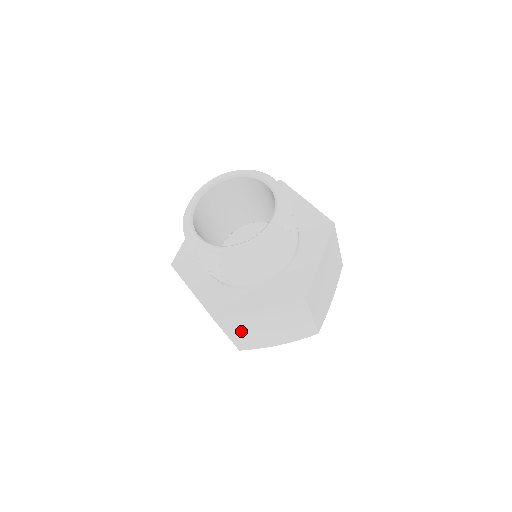
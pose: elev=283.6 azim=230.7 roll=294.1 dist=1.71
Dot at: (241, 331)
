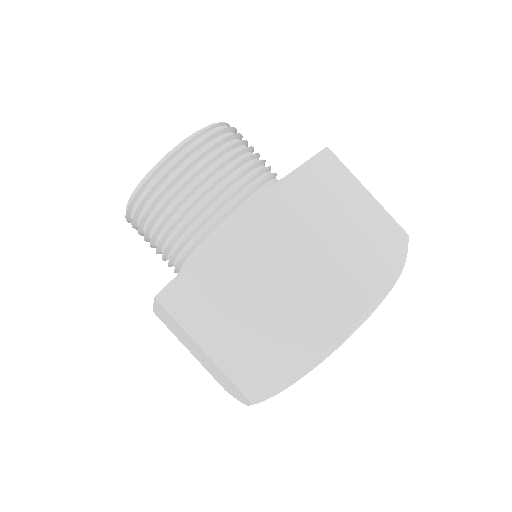
Dot at: (216, 324)
